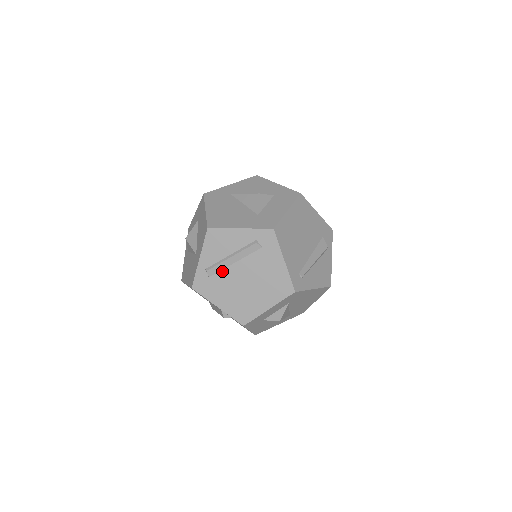
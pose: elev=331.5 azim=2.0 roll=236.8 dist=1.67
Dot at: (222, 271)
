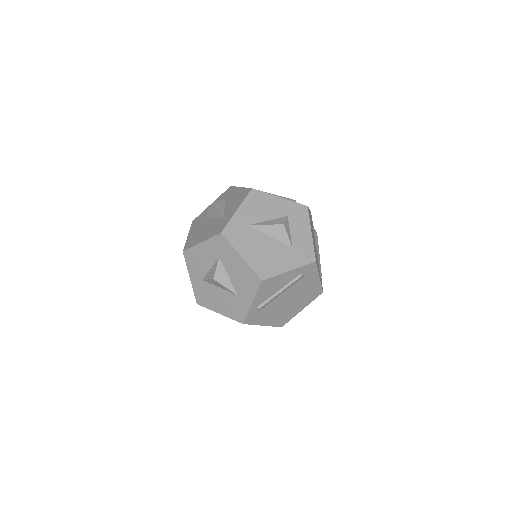
Dot at: (270, 303)
